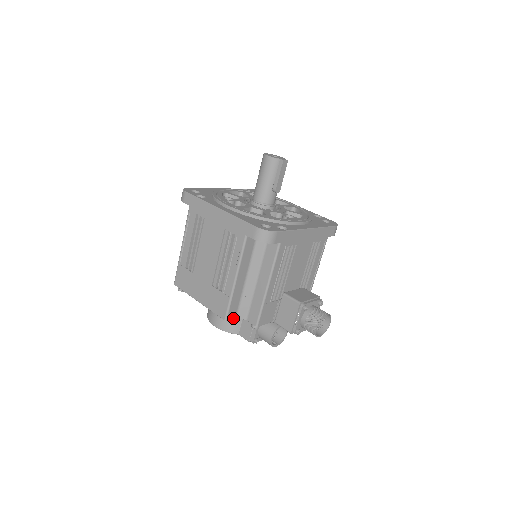
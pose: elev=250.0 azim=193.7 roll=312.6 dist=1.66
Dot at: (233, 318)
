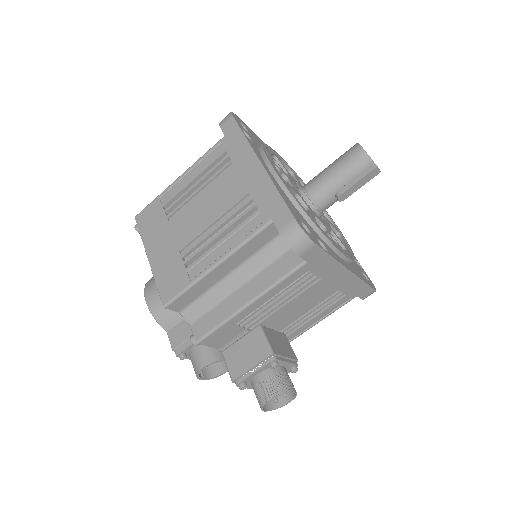
Dot at: (176, 310)
